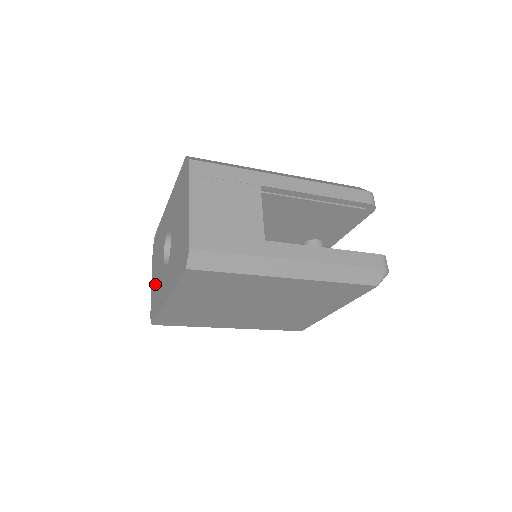
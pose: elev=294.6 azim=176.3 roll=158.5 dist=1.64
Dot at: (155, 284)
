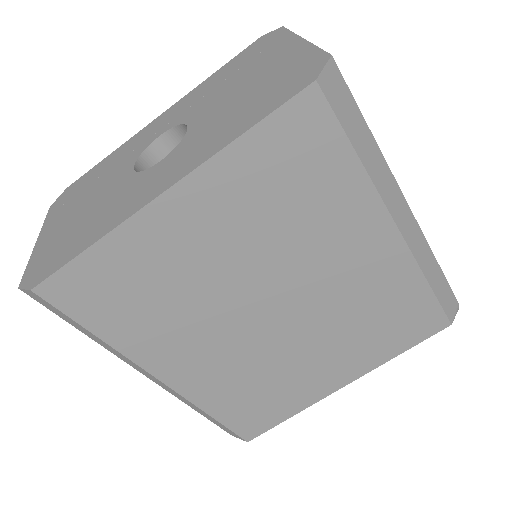
Dot at: (69, 225)
